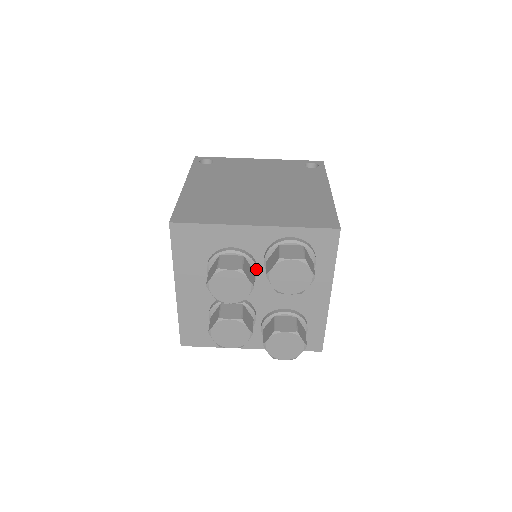
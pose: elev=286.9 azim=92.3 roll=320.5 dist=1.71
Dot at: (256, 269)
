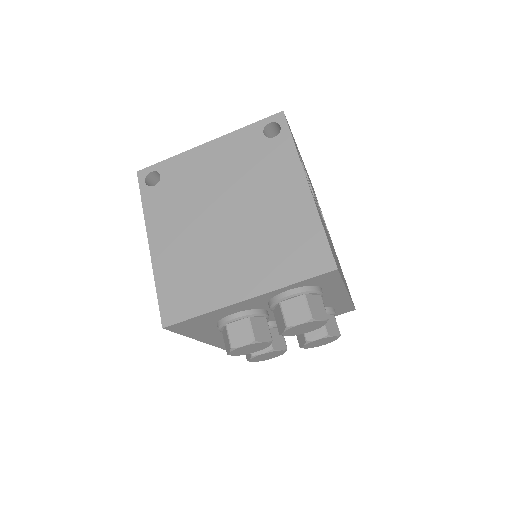
Dot at: (266, 315)
